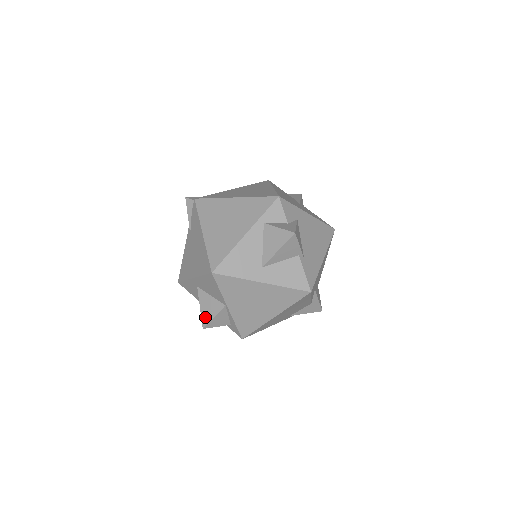
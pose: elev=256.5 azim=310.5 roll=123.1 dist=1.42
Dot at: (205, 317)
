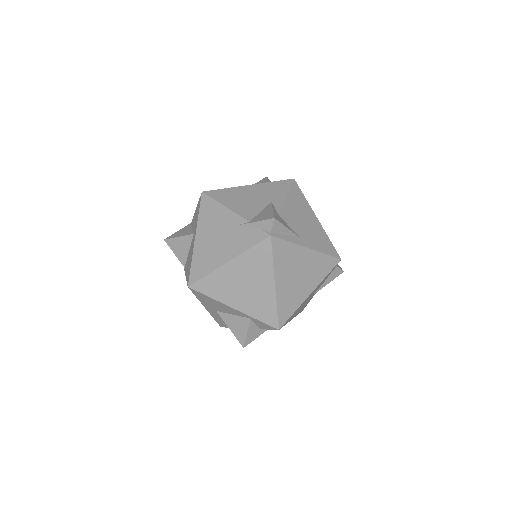
Dot at: (172, 243)
